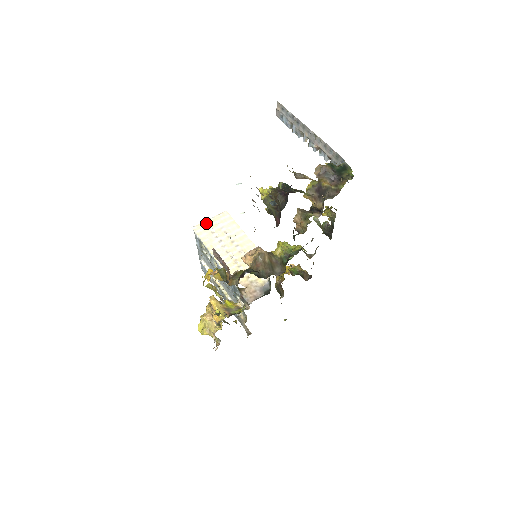
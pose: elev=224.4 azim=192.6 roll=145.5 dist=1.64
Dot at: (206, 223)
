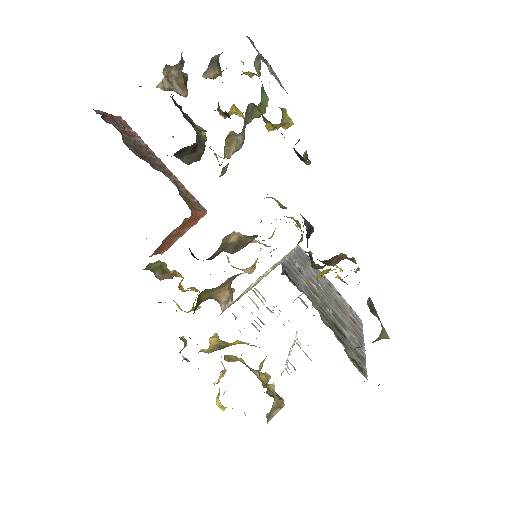
Dot at: occluded
